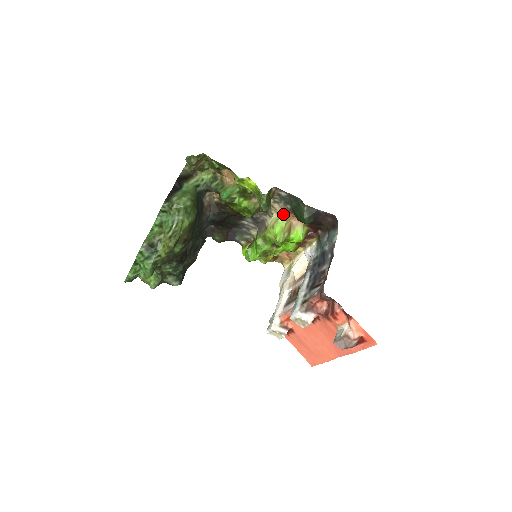
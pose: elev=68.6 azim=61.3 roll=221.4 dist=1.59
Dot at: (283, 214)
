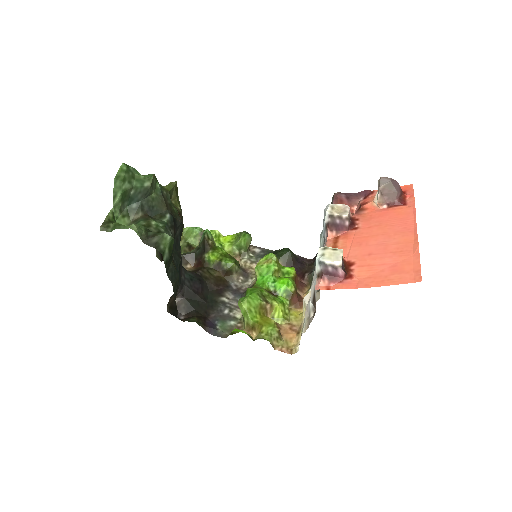
Dot at: occluded
